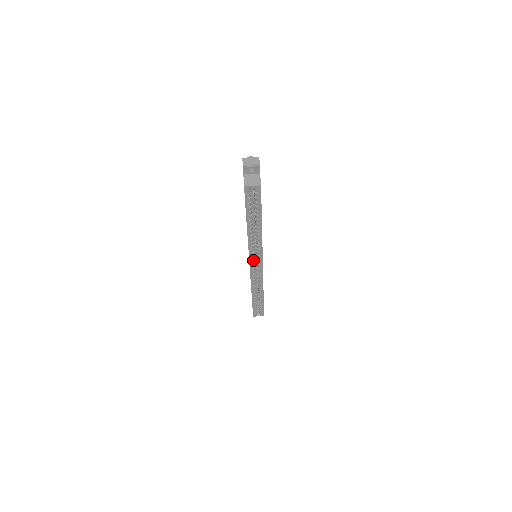
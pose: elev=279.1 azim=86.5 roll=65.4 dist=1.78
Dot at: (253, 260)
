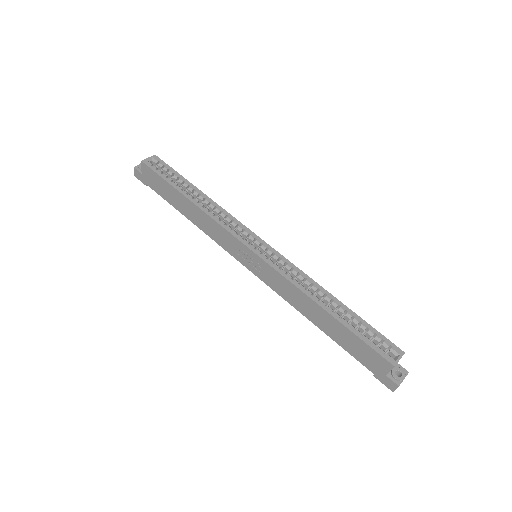
Dot at: (246, 241)
